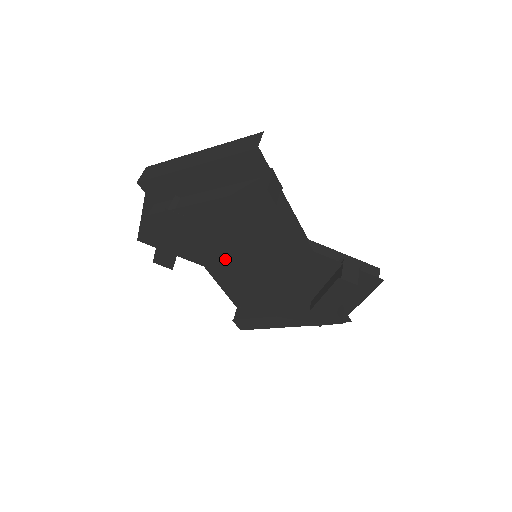
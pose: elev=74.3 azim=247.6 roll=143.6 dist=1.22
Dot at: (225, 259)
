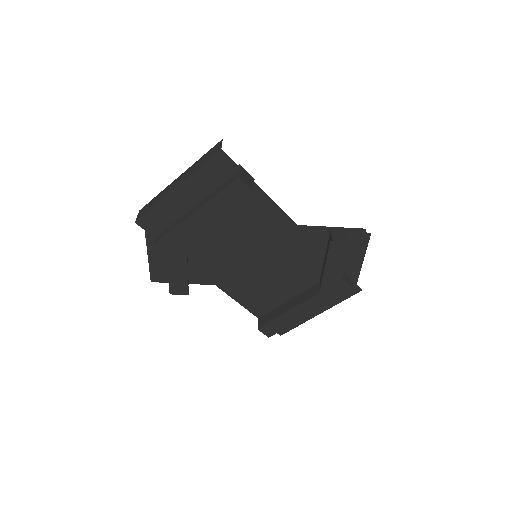
Dot at: (231, 269)
